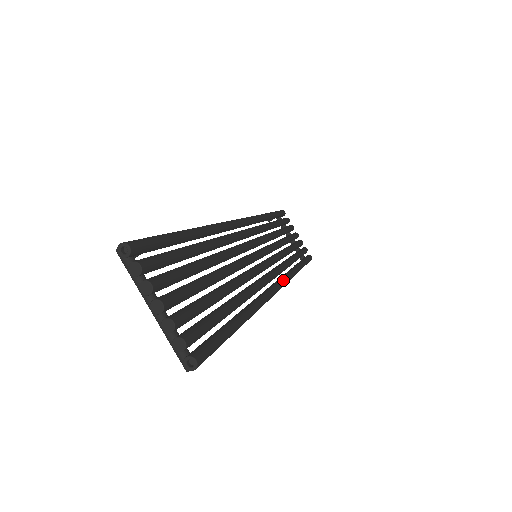
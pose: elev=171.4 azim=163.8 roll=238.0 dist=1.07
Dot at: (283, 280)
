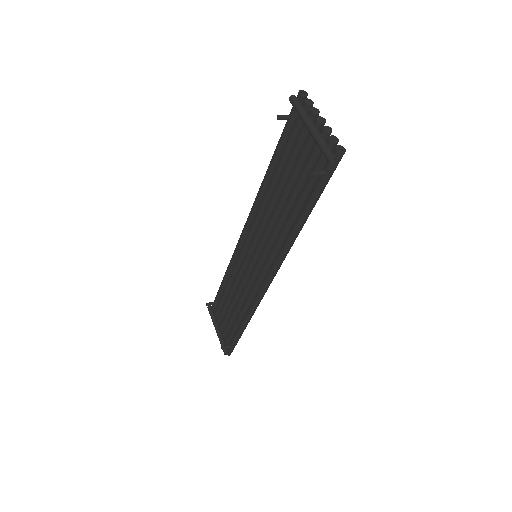
Dot at: occluded
